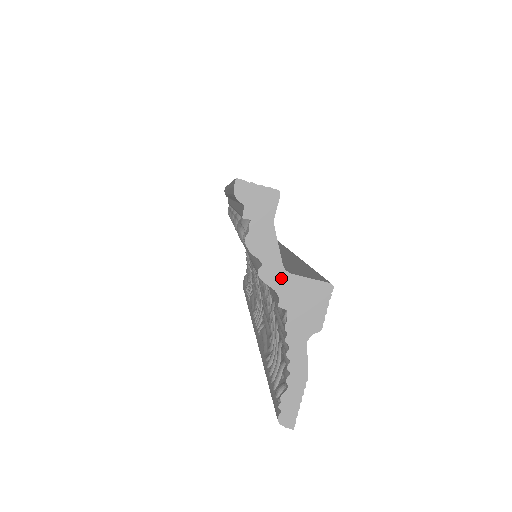
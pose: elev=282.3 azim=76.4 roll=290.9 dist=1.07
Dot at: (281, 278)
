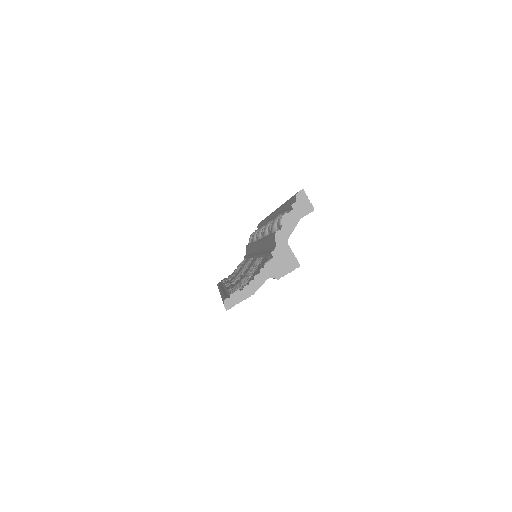
Dot at: (283, 243)
